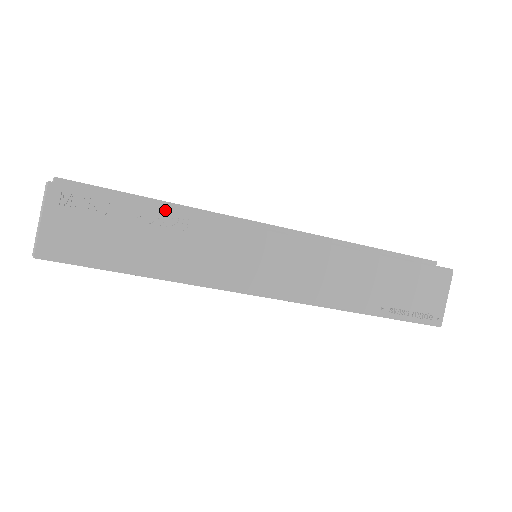
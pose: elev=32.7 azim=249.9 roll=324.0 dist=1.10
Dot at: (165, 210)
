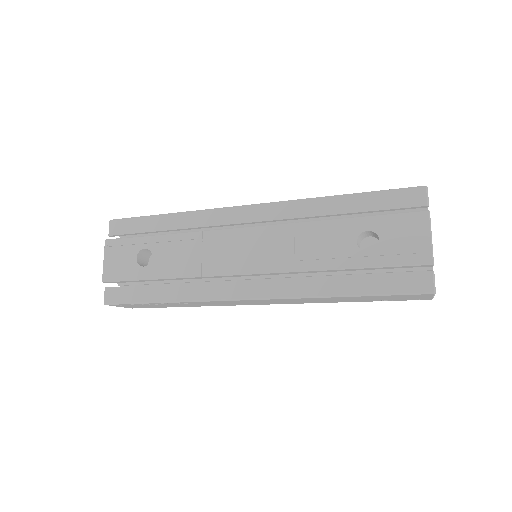
Dot at: (168, 303)
